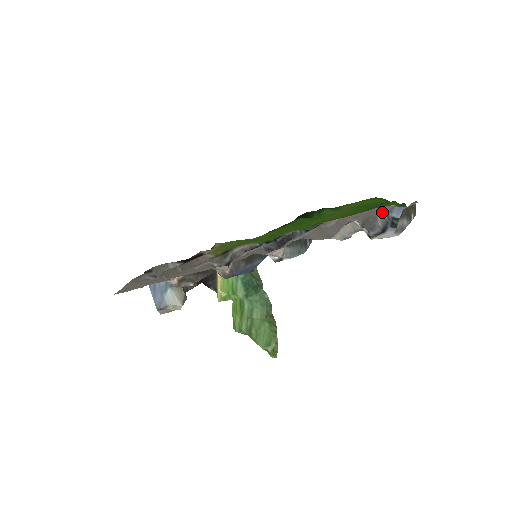
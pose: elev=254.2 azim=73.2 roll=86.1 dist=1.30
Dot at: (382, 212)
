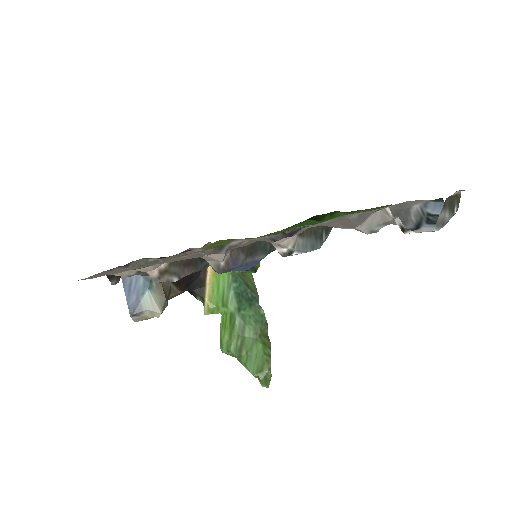
Dot at: (416, 205)
